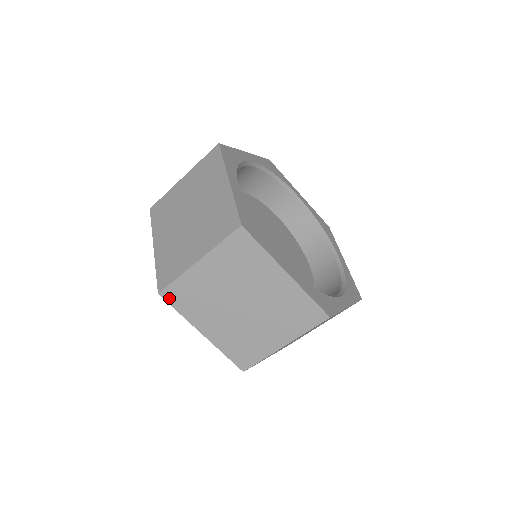
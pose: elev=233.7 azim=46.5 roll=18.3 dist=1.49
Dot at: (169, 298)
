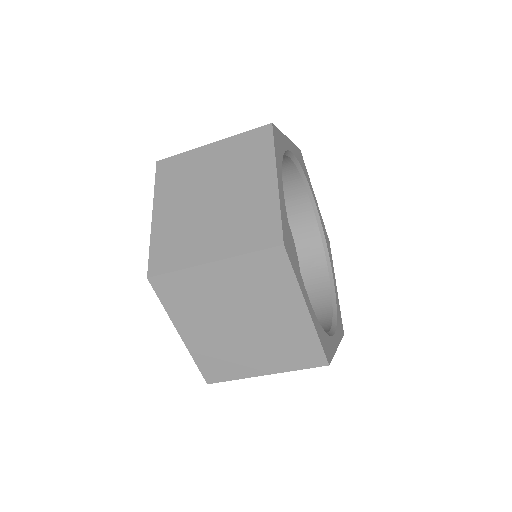
Dot at: (158, 287)
